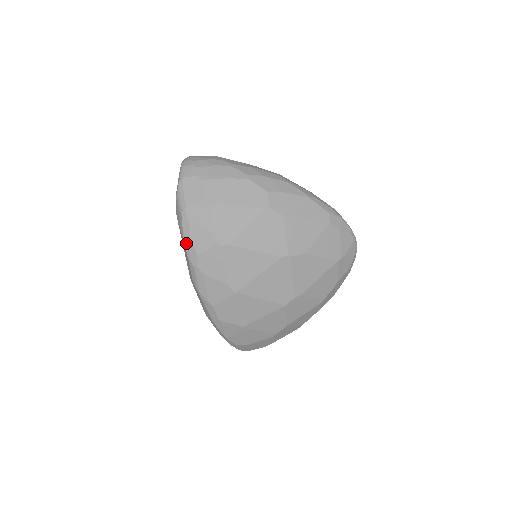
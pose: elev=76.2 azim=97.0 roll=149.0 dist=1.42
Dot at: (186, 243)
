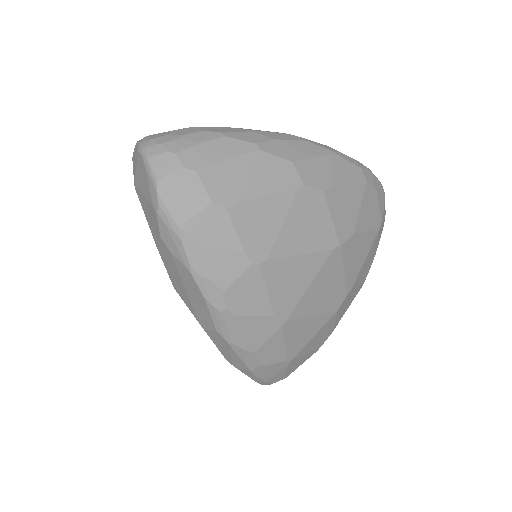
Dot at: (199, 280)
